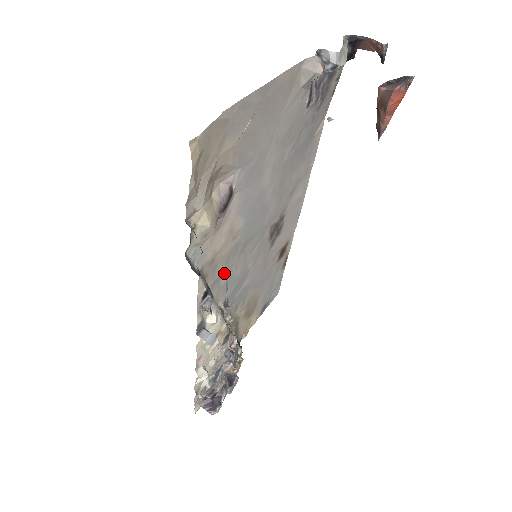
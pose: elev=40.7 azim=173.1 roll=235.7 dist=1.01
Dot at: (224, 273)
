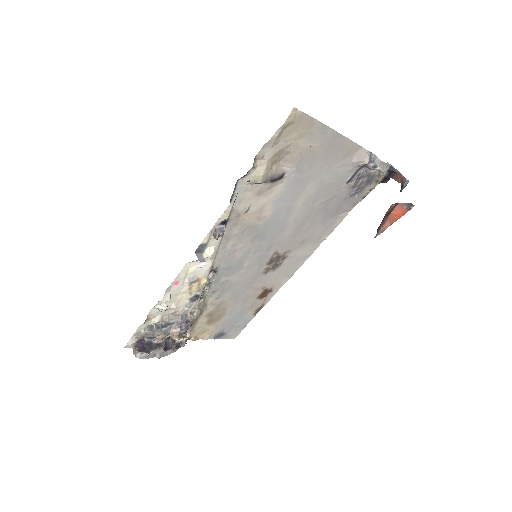
Dot at: (234, 240)
